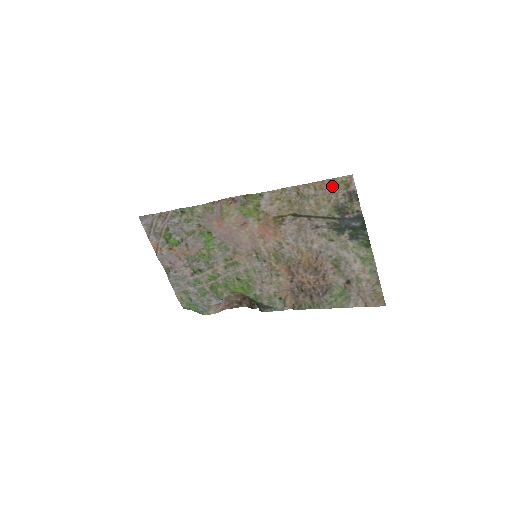
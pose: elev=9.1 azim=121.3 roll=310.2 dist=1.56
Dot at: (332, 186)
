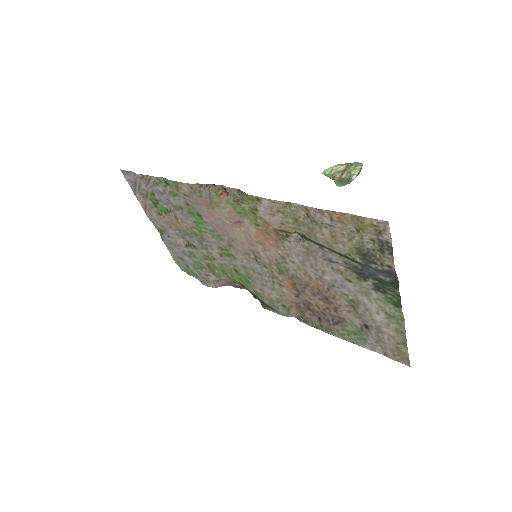
Dot at: (356, 224)
